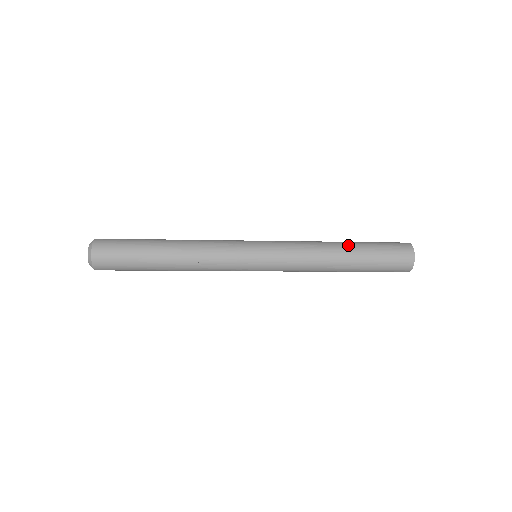
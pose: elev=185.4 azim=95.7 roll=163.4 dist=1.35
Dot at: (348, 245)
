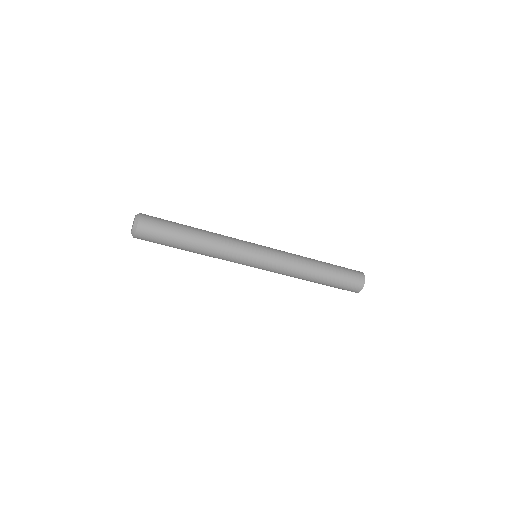
Dot at: (320, 261)
